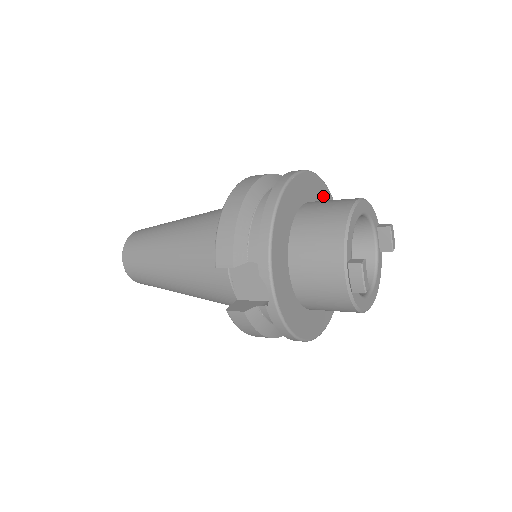
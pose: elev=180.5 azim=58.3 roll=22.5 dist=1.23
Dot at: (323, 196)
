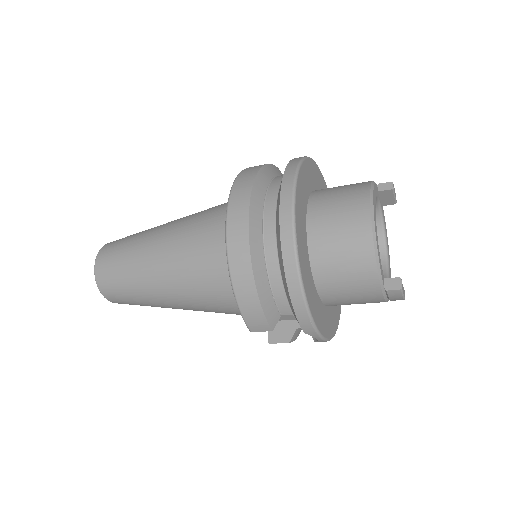
Dot at: (308, 176)
